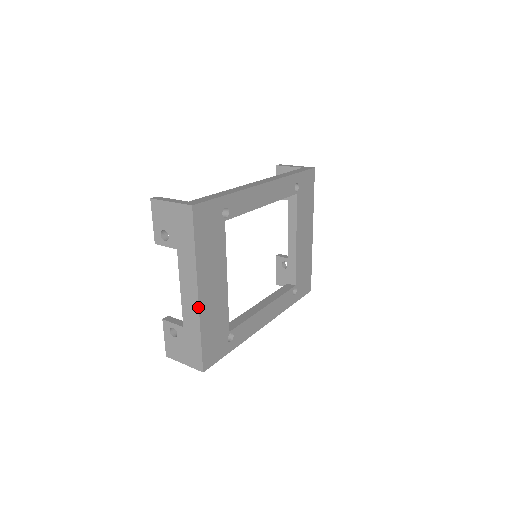
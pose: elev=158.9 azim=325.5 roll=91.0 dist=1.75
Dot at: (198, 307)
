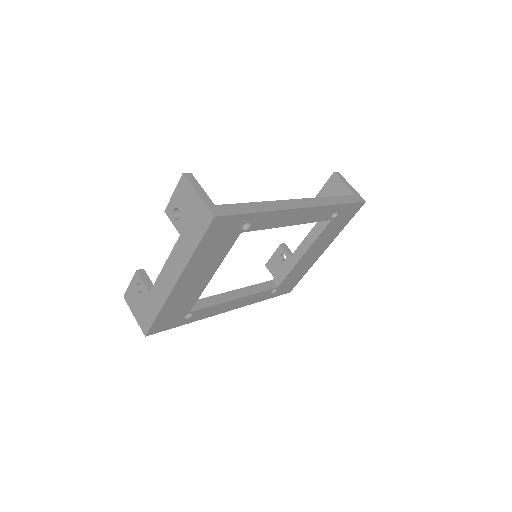
Dot at: (170, 292)
